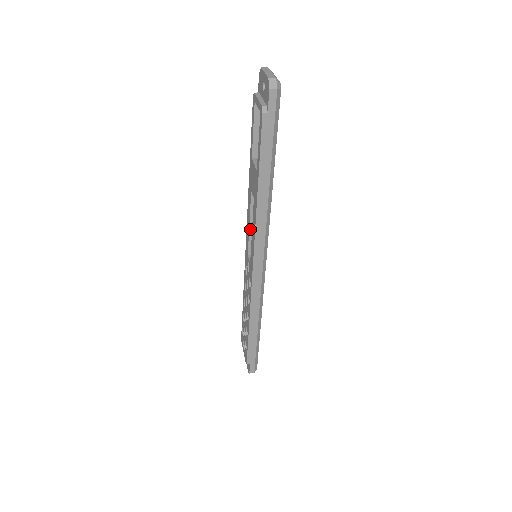
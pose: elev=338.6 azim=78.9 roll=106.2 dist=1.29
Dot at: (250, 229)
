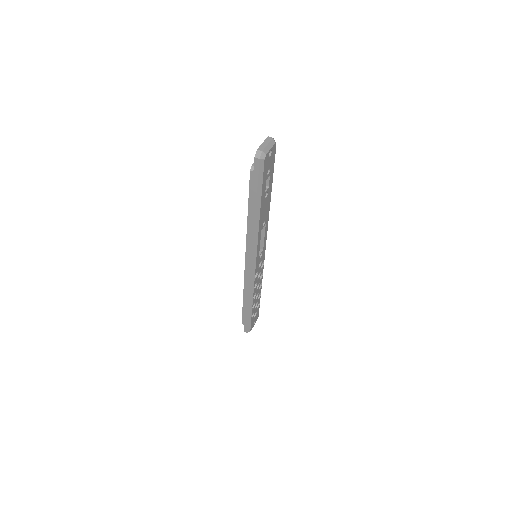
Dot at: occluded
